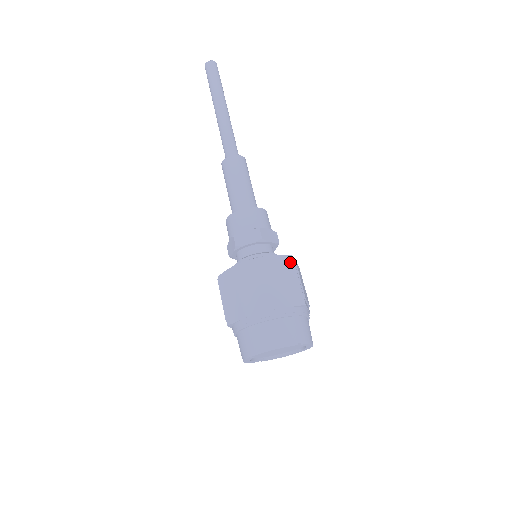
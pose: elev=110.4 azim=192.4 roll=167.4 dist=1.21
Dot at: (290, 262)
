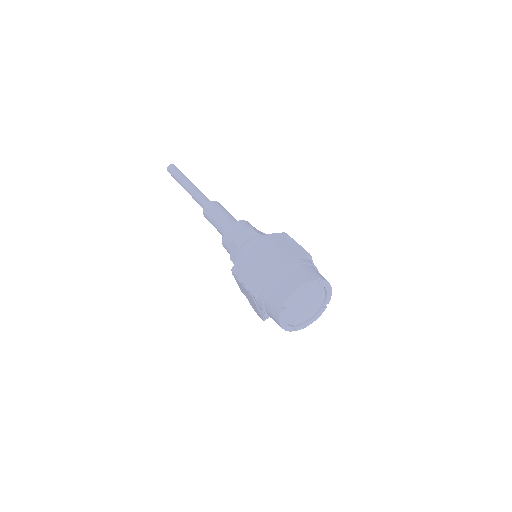
Dot at: (285, 236)
